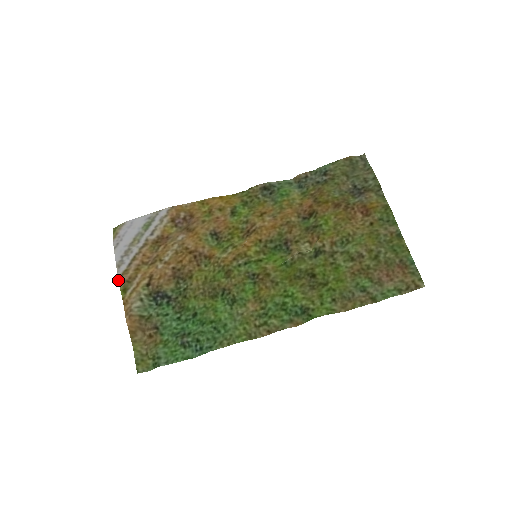
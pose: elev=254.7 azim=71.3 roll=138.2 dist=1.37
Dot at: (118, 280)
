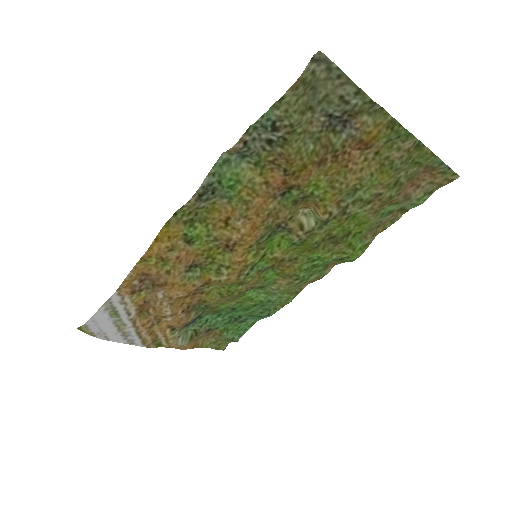
Dot at: occluded
